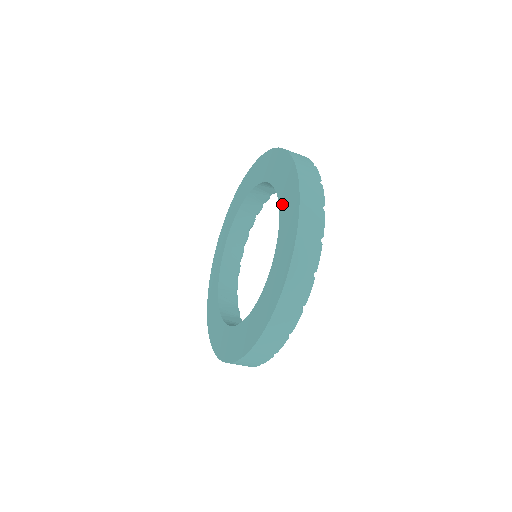
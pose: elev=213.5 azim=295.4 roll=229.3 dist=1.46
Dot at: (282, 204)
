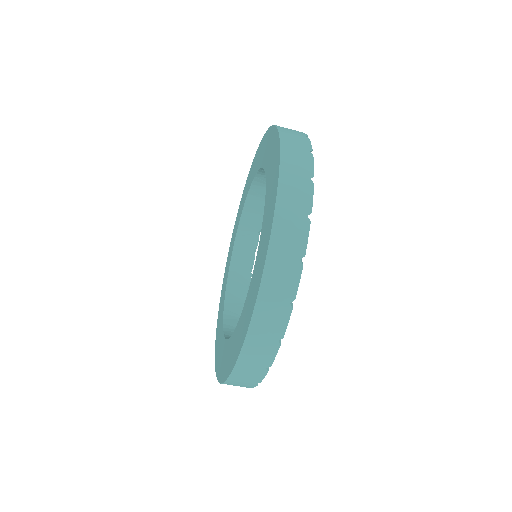
Dot at: (265, 161)
